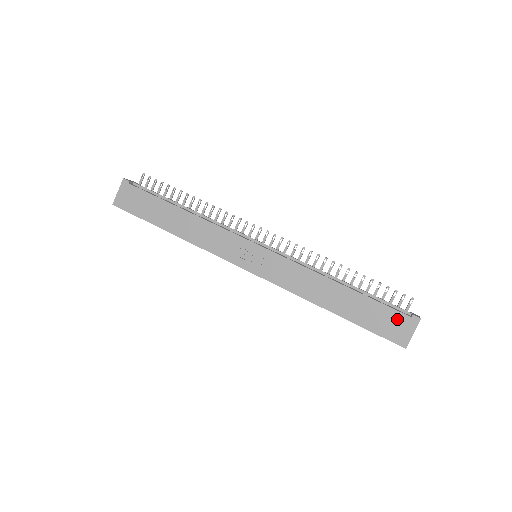
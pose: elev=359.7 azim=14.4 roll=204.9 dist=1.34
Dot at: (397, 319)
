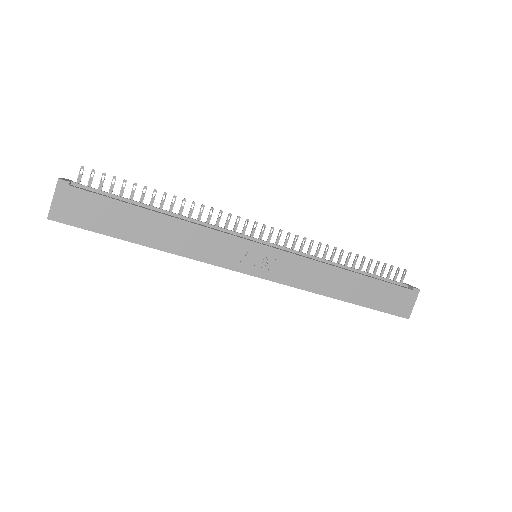
Dot at: (401, 294)
